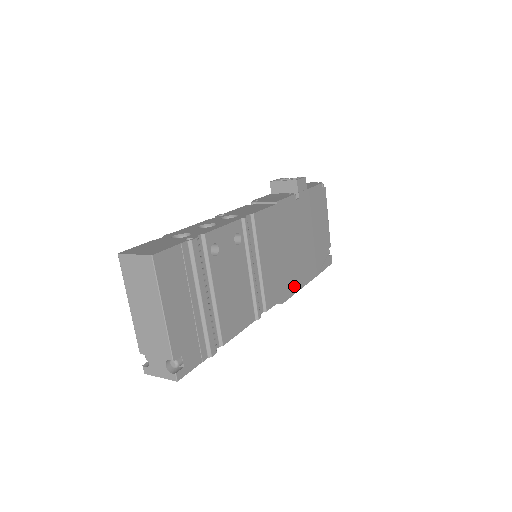
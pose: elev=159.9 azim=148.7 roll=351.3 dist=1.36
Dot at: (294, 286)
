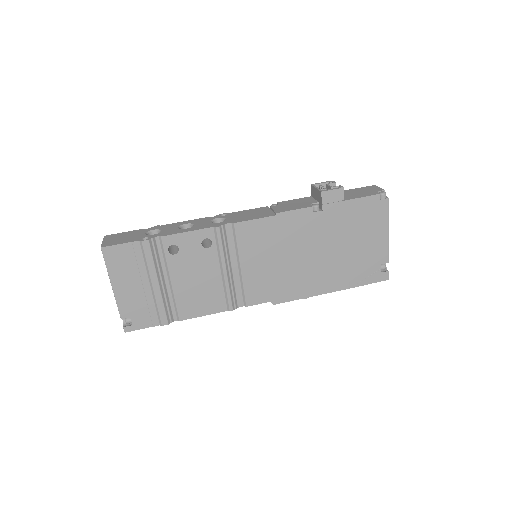
Dot at: (299, 292)
